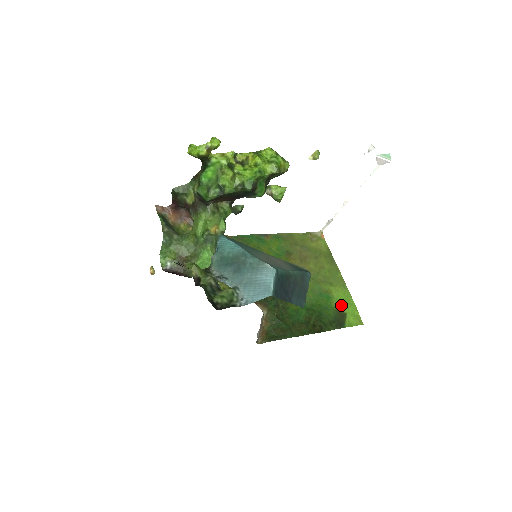
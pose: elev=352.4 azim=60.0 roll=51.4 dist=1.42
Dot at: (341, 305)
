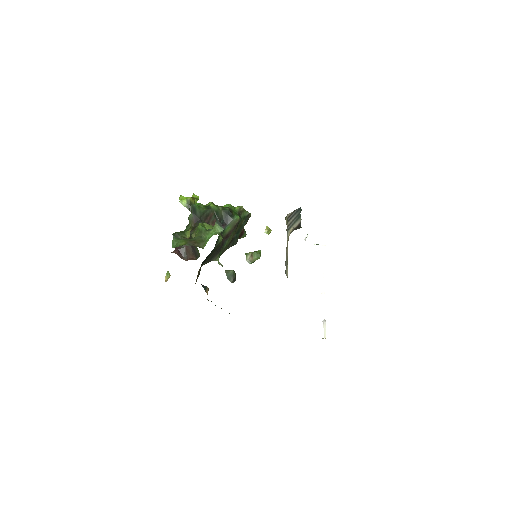
Dot at: occluded
